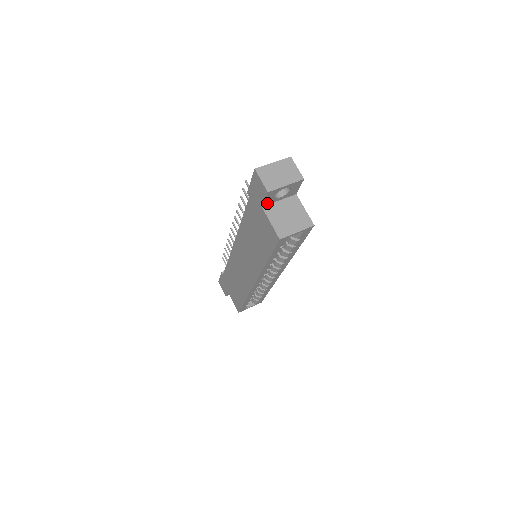
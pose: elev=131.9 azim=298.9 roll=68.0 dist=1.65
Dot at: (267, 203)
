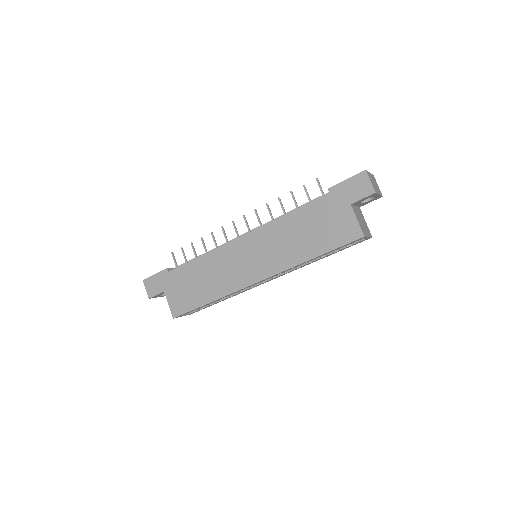
Dot at: (355, 203)
